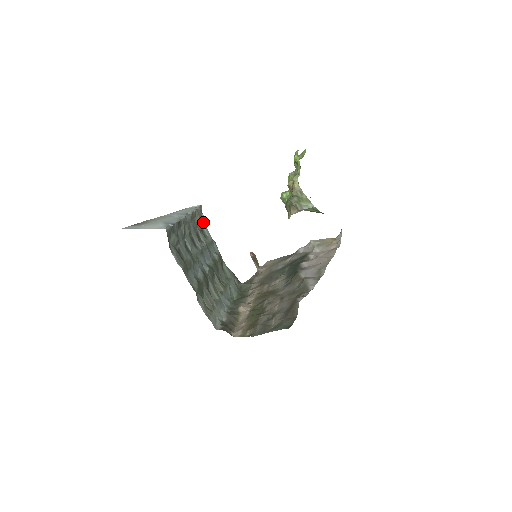
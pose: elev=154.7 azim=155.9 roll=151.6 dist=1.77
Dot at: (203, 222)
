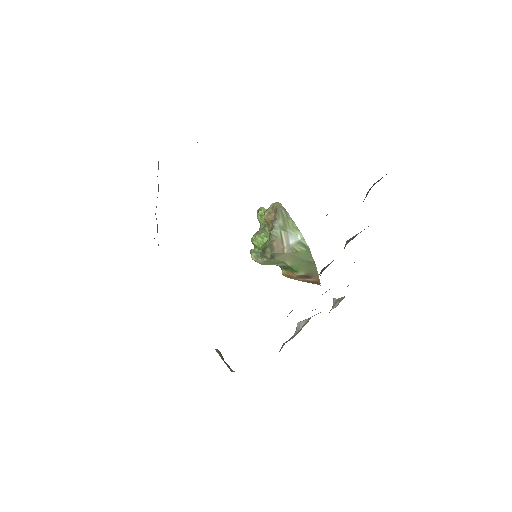
Dot at: occluded
